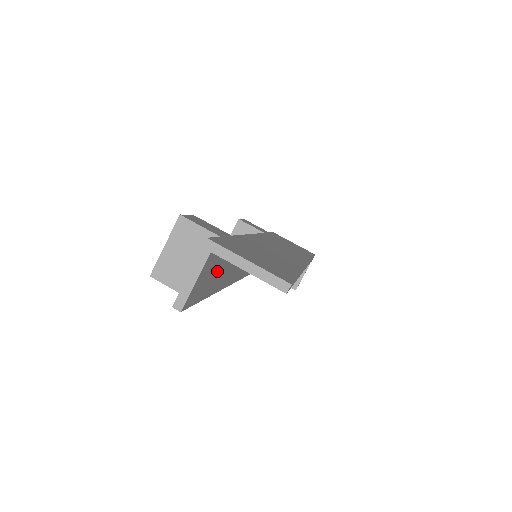
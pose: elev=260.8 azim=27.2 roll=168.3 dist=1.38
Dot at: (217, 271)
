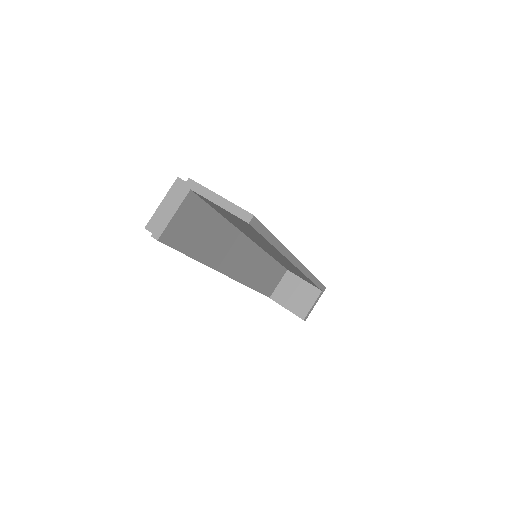
Dot at: (203, 230)
